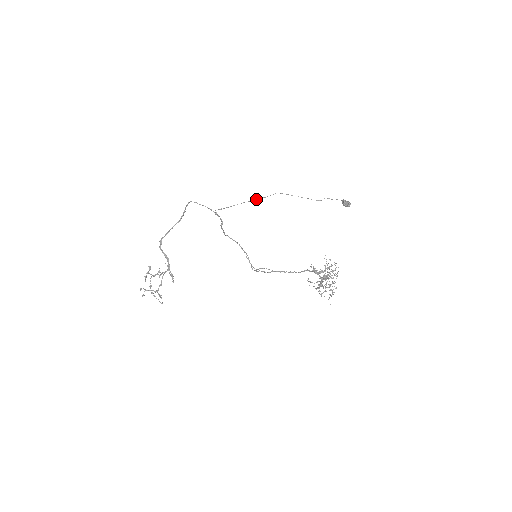
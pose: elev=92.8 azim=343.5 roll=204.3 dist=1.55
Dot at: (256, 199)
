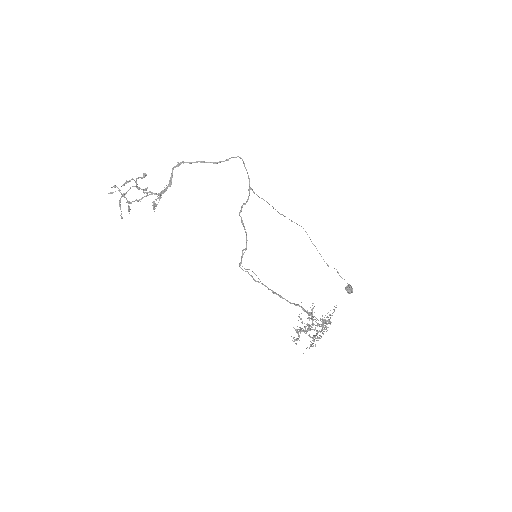
Dot at: occluded
